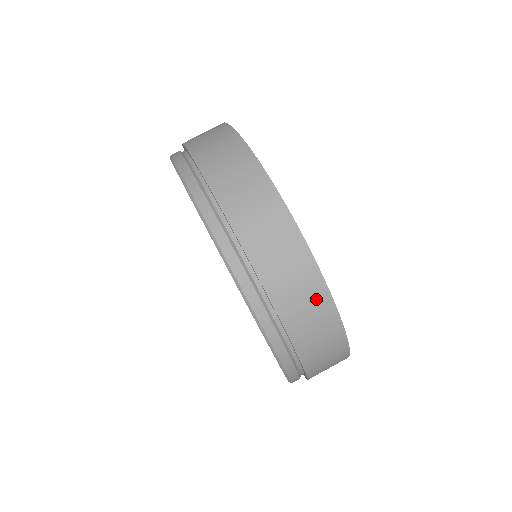
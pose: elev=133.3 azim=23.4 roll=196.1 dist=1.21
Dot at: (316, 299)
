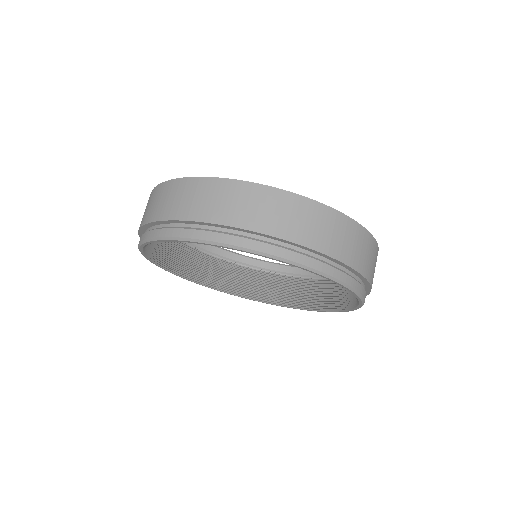
Dot at: (372, 249)
